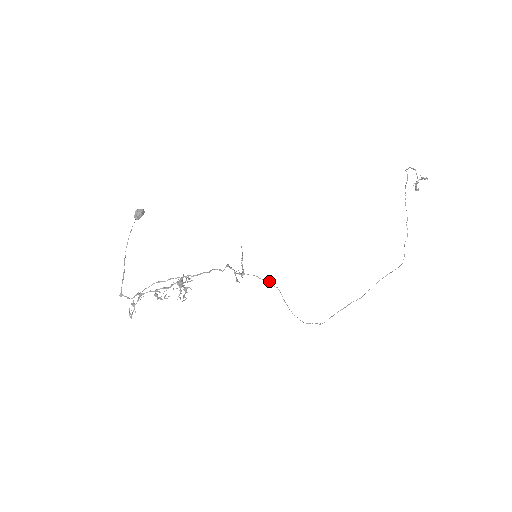
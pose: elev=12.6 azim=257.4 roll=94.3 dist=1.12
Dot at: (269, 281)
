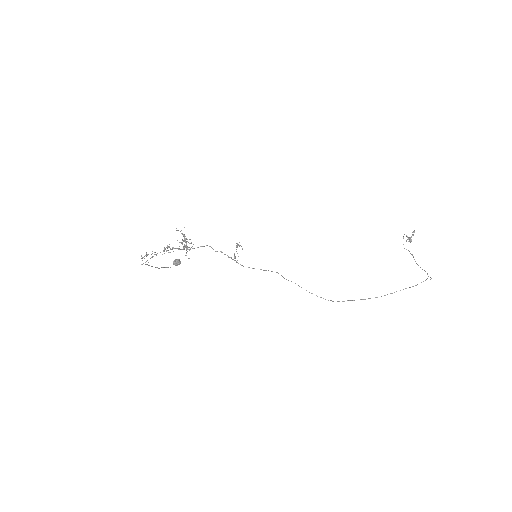
Dot at: occluded
